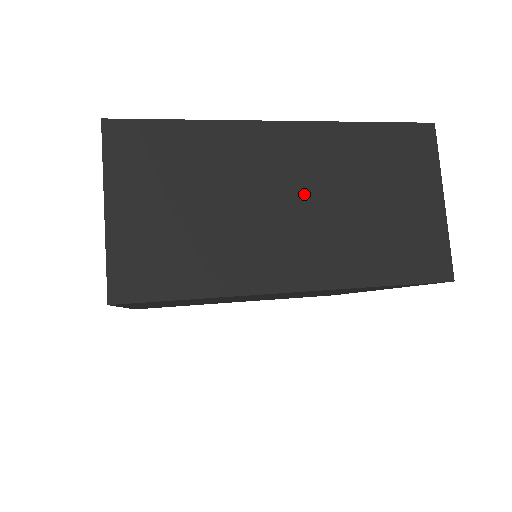
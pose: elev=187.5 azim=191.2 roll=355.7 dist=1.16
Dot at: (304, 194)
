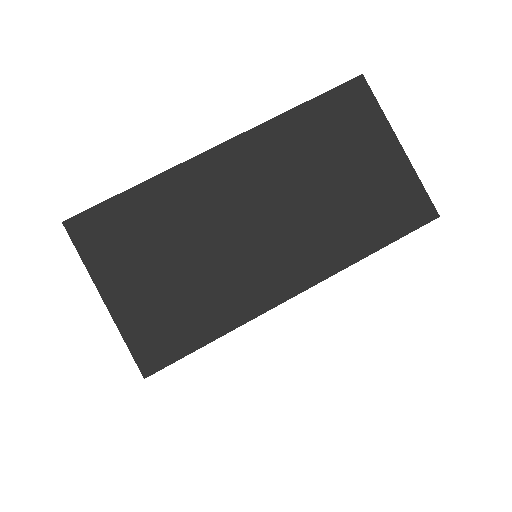
Dot at: (269, 203)
